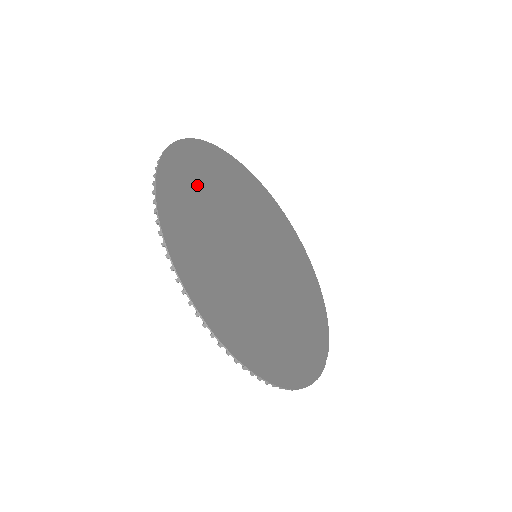
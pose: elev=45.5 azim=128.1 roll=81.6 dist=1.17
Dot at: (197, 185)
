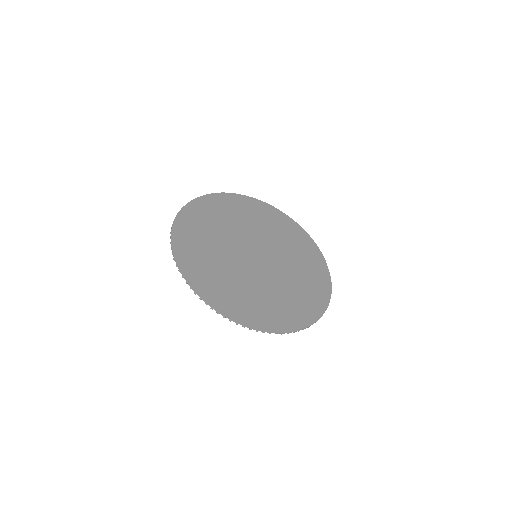
Dot at: (204, 261)
